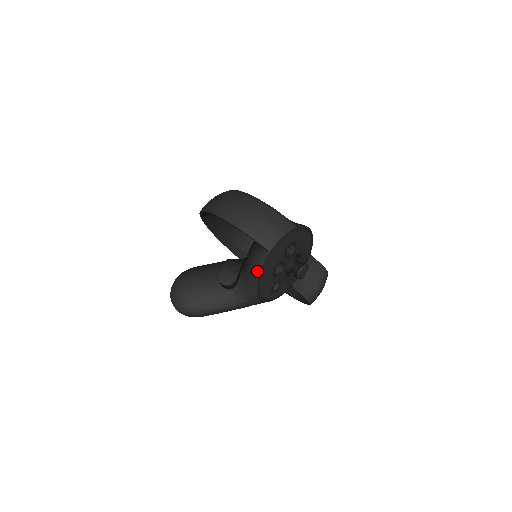
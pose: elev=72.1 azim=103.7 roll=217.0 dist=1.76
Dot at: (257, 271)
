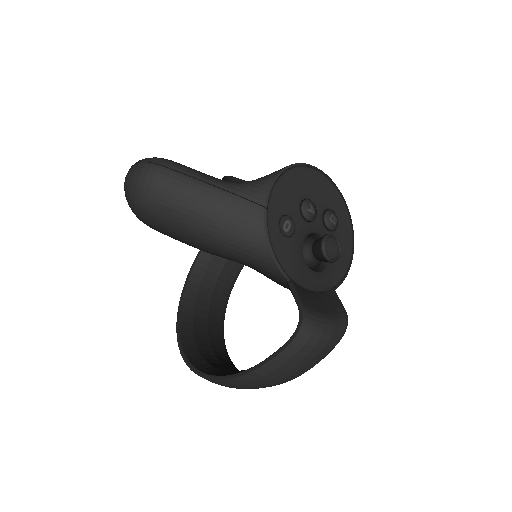
Dot at: (296, 164)
